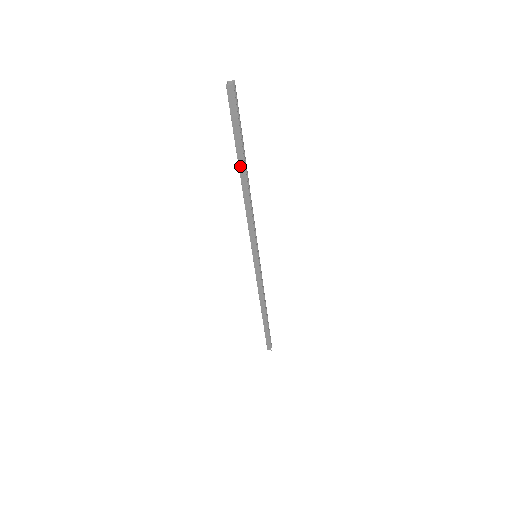
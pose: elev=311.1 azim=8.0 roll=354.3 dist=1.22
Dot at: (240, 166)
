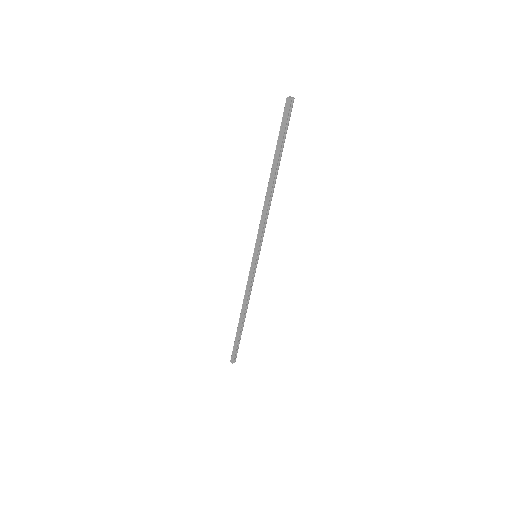
Dot at: (273, 166)
